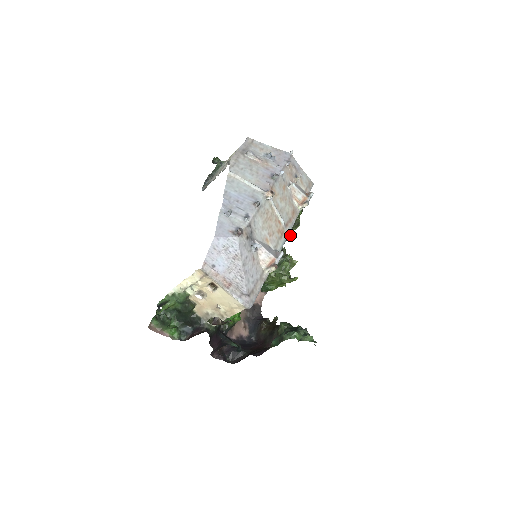
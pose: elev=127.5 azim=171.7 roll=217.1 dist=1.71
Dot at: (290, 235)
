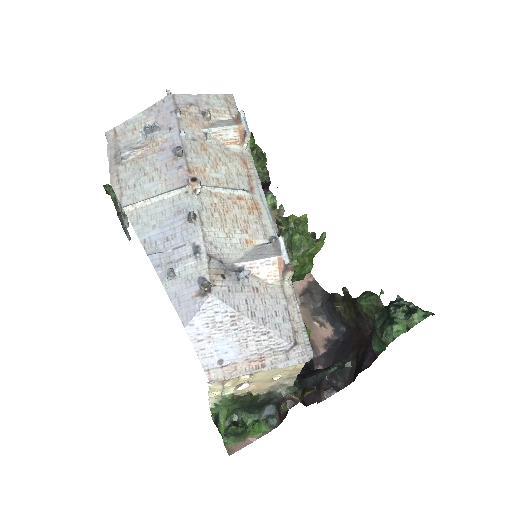
Dot at: (267, 175)
